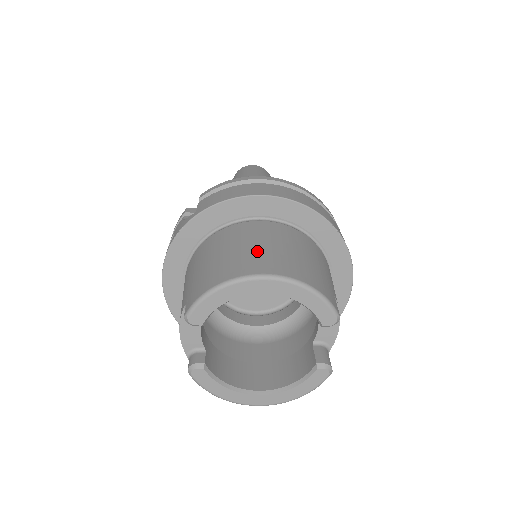
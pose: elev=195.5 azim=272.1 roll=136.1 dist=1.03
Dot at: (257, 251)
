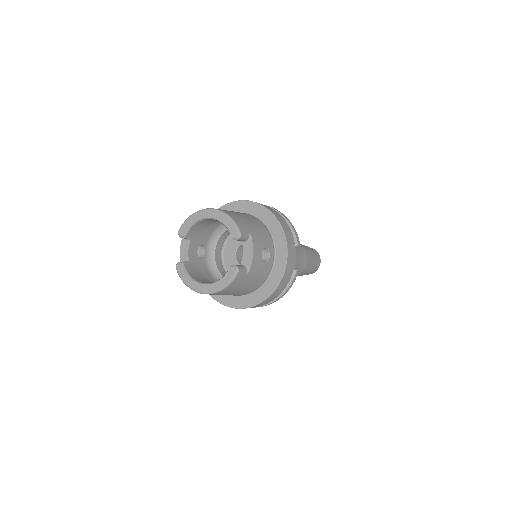
Dot at: occluded
